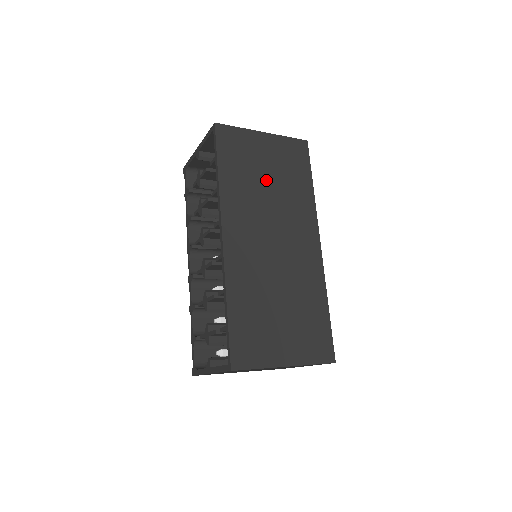
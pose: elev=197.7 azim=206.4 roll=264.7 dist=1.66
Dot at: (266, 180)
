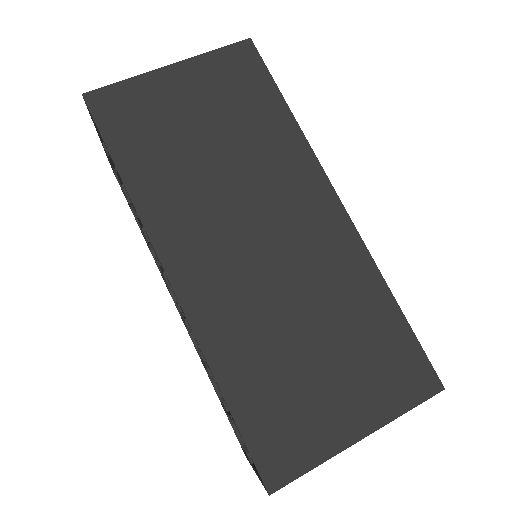
Dot at: (205, 143)
